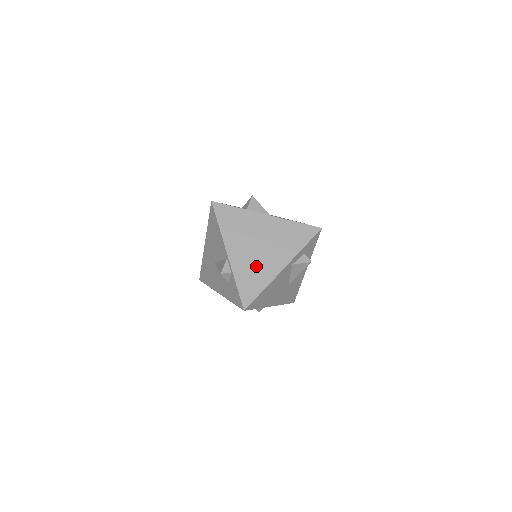
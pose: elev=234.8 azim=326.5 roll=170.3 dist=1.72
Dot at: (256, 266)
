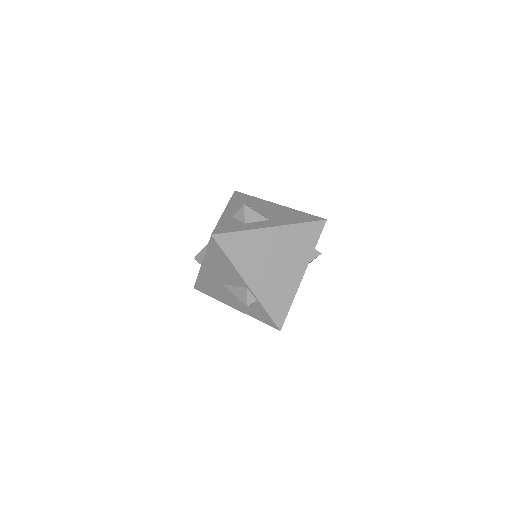
Dot at: (278, 285)
